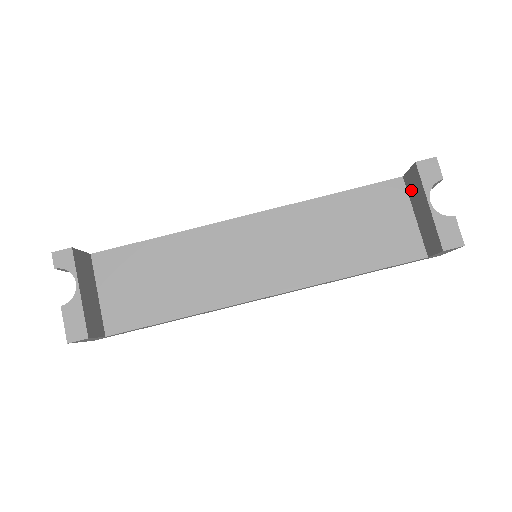
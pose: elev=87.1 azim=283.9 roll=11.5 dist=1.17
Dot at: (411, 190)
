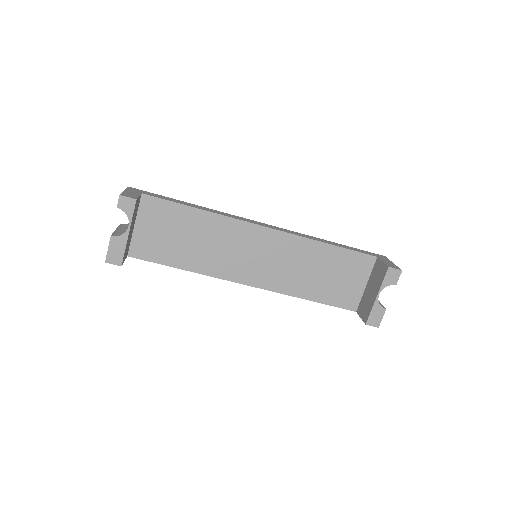
Dot at: (375, 272)
